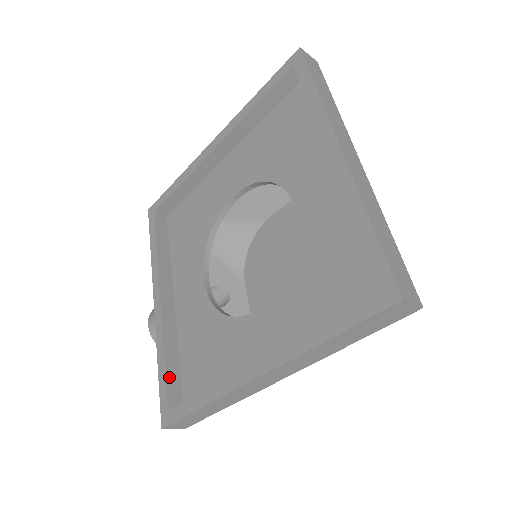
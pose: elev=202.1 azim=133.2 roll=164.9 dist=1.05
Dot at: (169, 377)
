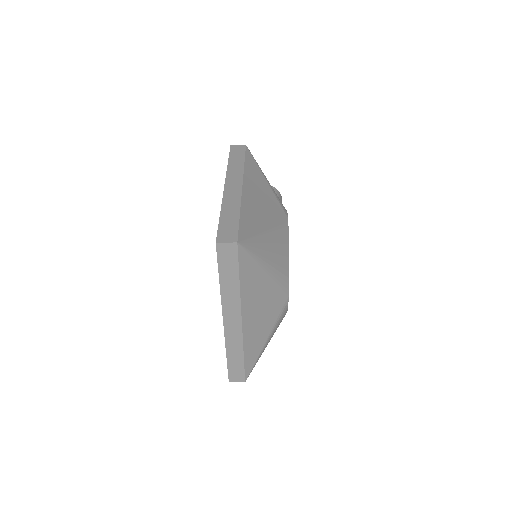
Dot at: occluded
